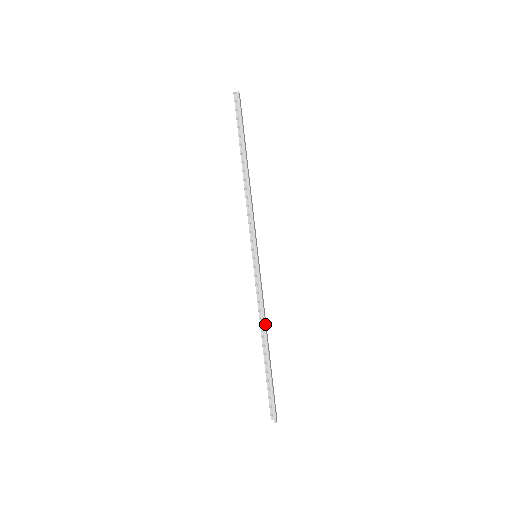
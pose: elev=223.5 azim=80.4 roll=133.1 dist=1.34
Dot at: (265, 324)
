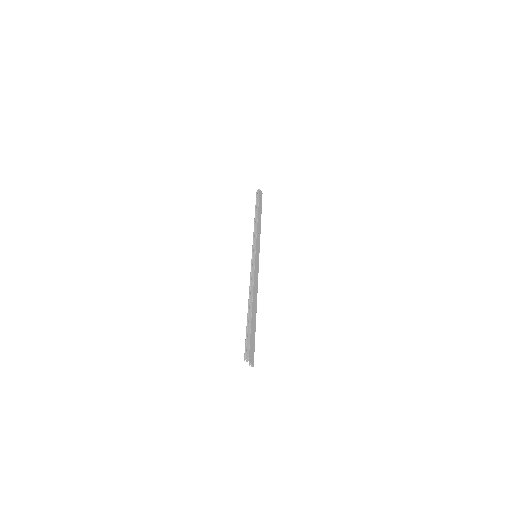
Dot at: (253, 290)
